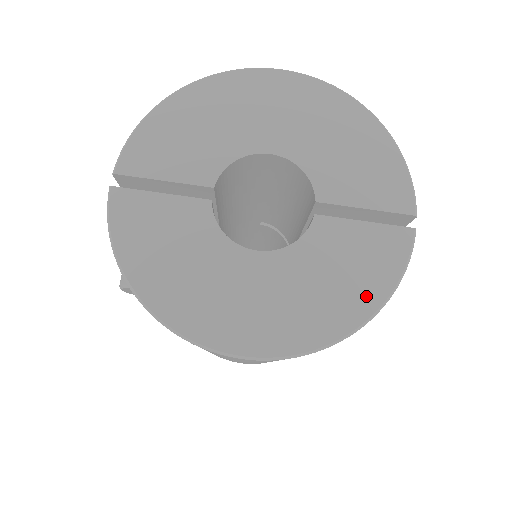
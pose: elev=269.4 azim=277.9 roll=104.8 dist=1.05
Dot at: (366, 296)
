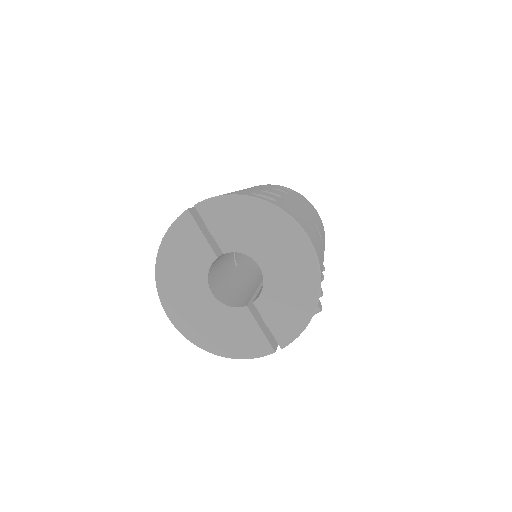
Dot at: (229, 349)
